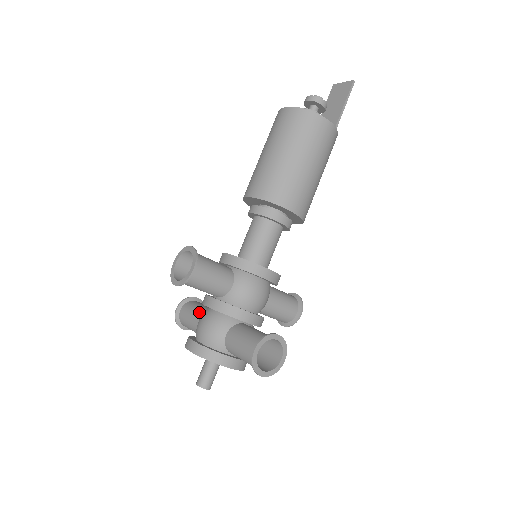
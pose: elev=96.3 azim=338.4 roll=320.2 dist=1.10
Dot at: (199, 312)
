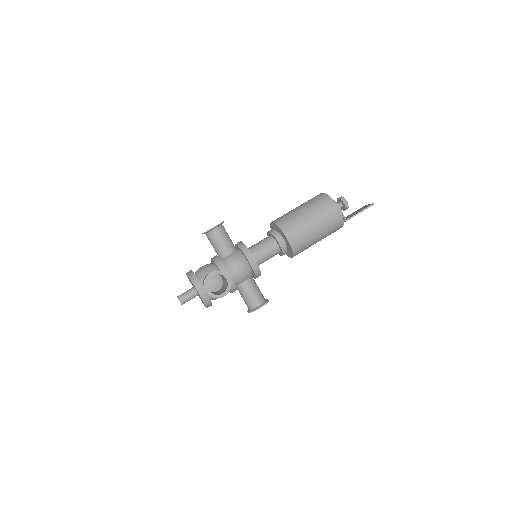
Dot at: occluded
